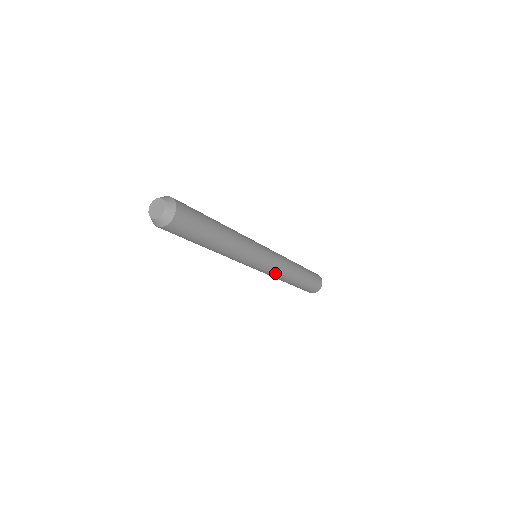
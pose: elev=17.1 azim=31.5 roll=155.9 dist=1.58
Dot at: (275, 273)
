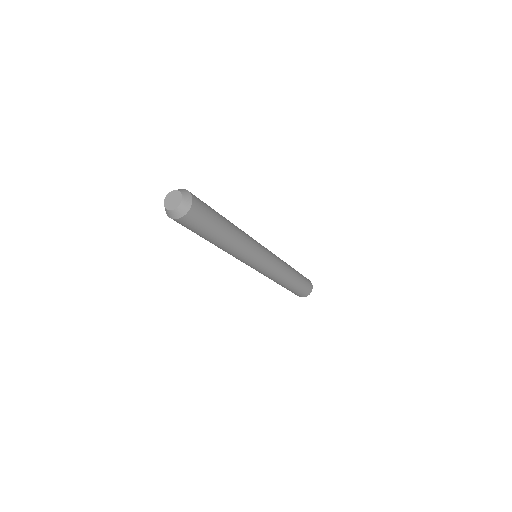
Dot at: (263, 274)
